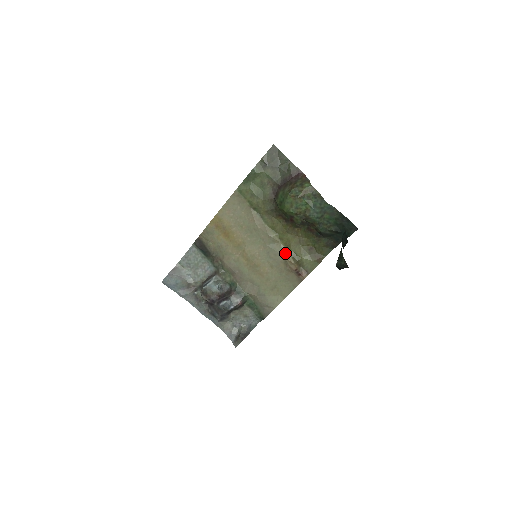
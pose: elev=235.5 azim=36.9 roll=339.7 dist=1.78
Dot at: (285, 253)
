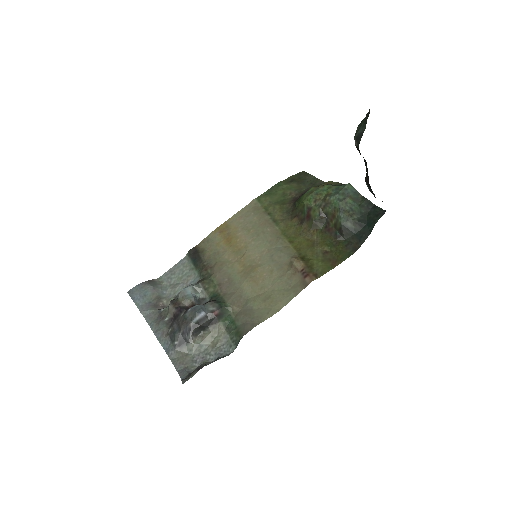
Dot at: (293, 255)
